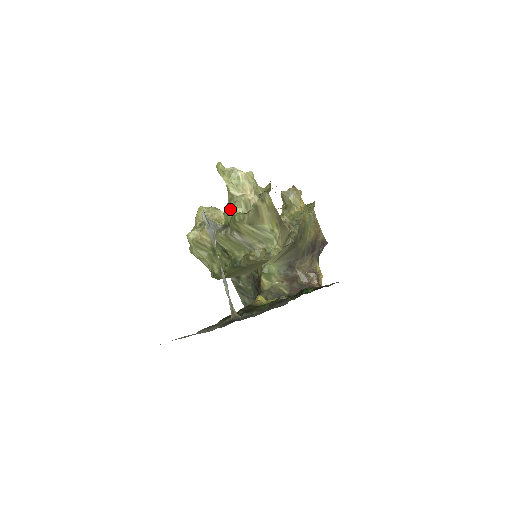
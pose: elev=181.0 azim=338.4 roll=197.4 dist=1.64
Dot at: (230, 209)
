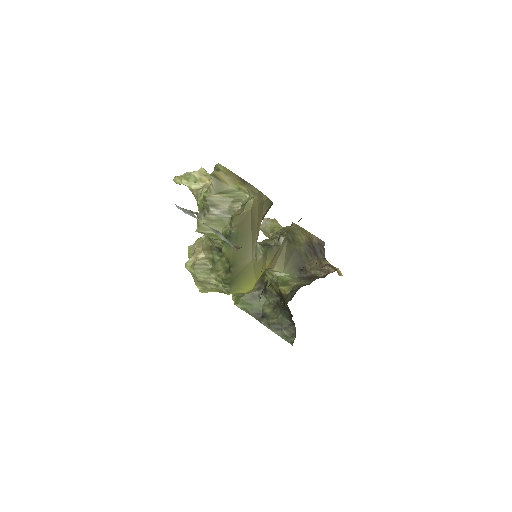
Dot at: (199, 200)
